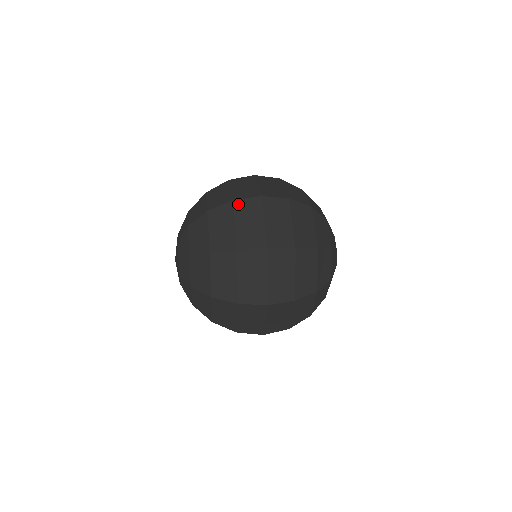
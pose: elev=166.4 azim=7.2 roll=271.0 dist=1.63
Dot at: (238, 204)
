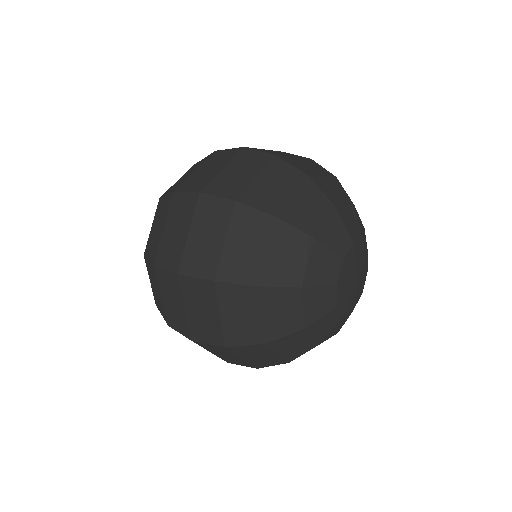
Dot at: (159, 272)
